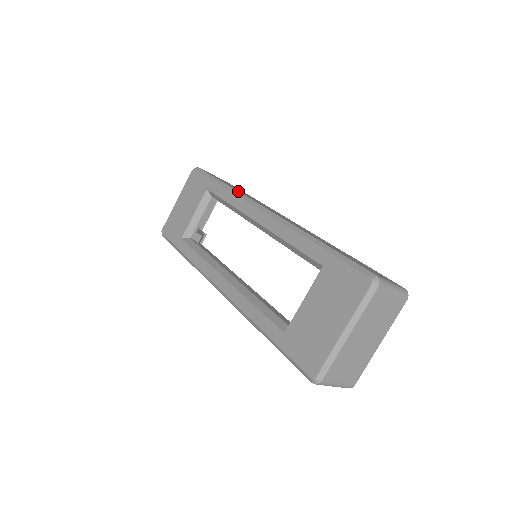
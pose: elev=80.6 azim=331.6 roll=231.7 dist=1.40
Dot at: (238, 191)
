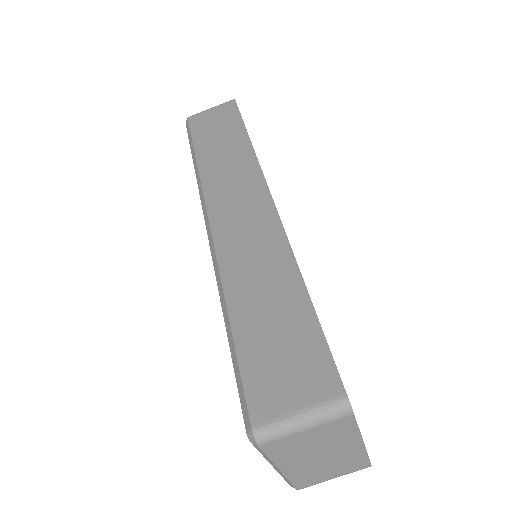
Dot at: (199, 178)
